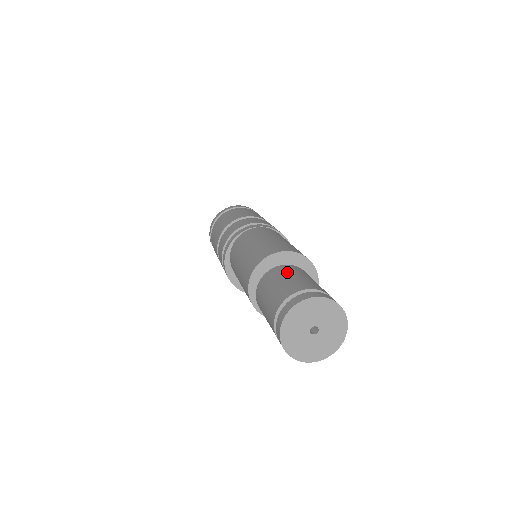
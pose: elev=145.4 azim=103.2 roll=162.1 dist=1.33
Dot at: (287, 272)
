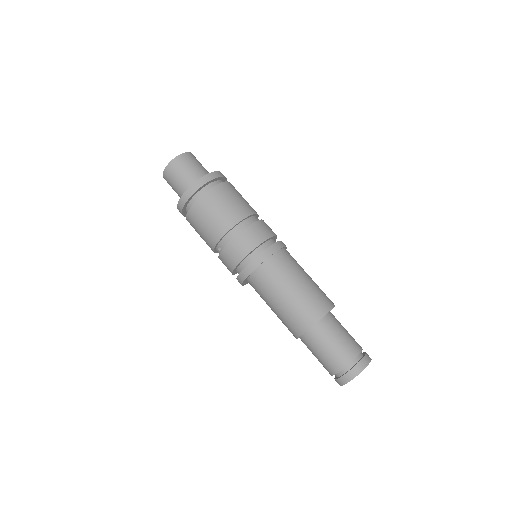
Dot at: (333, 331)
